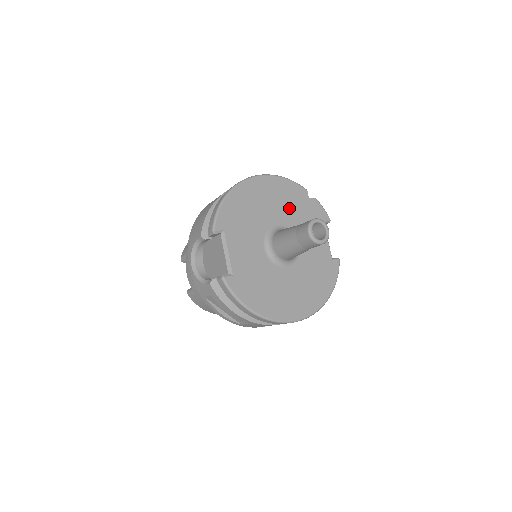
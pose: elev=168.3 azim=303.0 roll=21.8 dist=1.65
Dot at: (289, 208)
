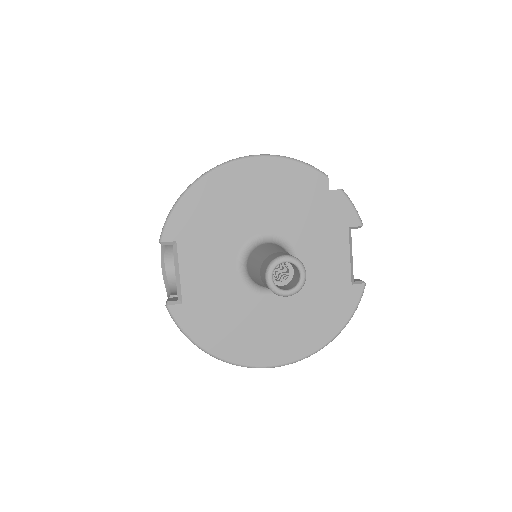
Dot at: (290, 207)
